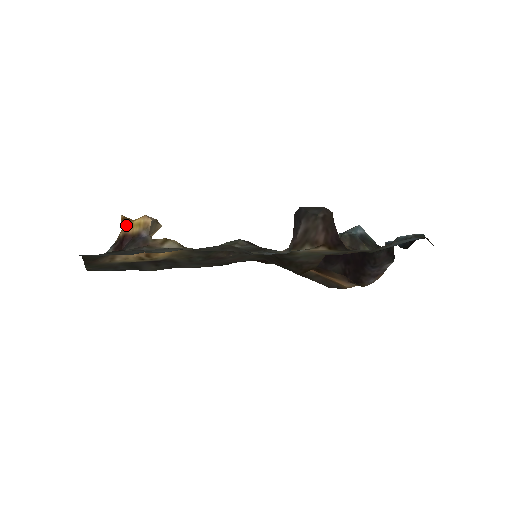
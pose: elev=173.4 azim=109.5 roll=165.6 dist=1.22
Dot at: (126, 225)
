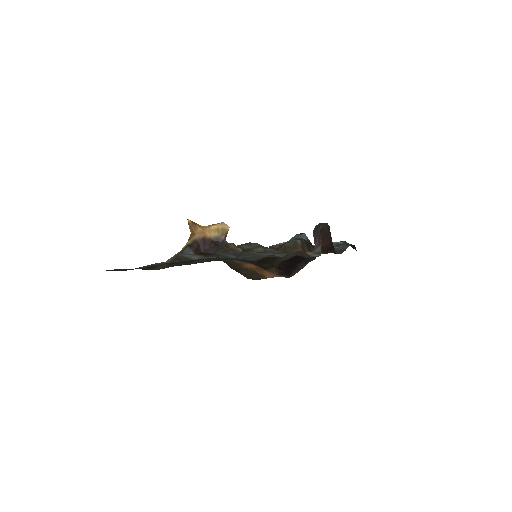
Dot at: (201, 230)
